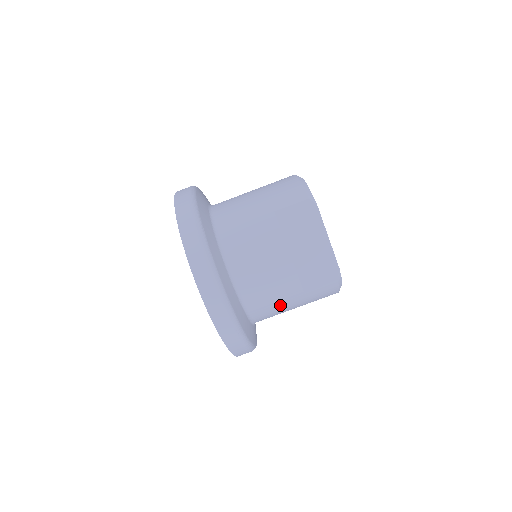
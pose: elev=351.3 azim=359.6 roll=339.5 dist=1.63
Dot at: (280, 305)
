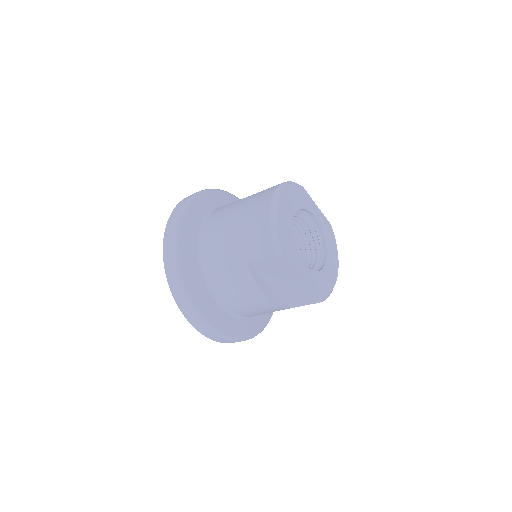
Dot at: occluded
